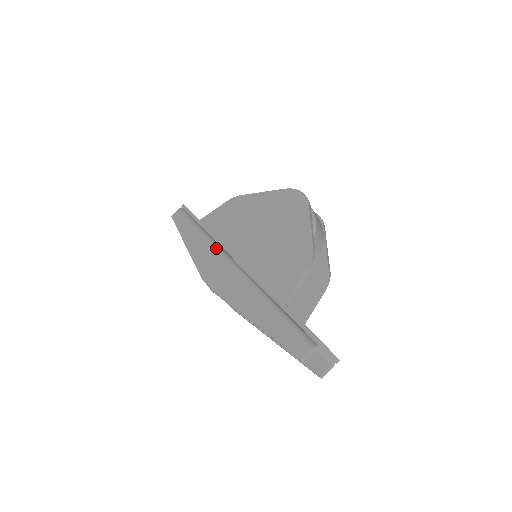
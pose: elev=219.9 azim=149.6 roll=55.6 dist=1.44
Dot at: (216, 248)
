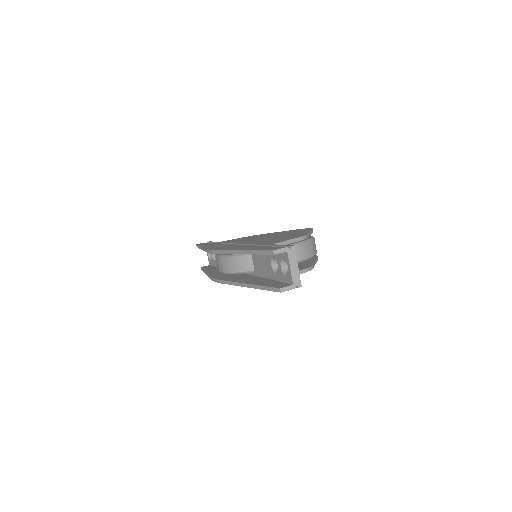
Dot at: occluded
